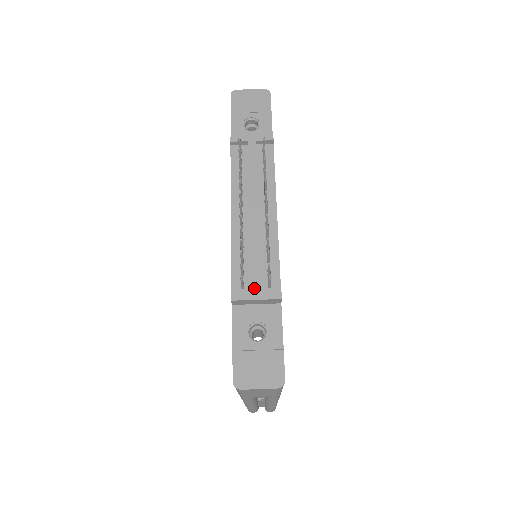
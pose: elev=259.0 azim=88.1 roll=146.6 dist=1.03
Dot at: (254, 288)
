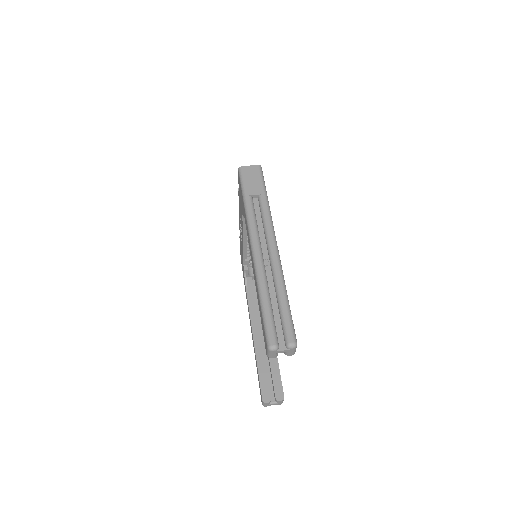
Dot at: occluded
